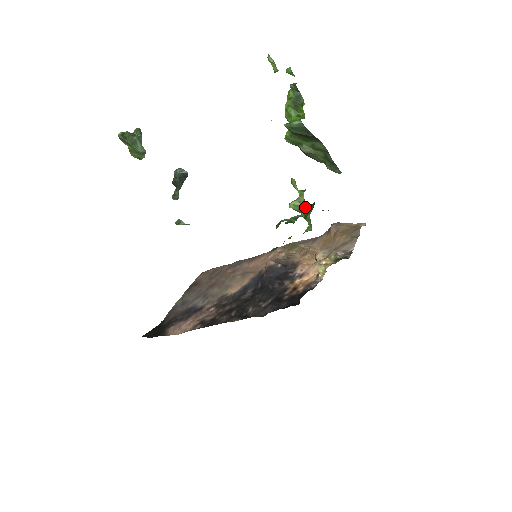
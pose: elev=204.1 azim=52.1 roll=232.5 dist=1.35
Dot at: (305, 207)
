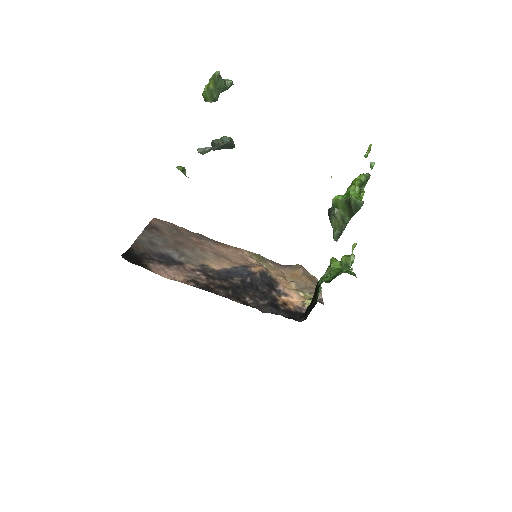
Dot at: (349, 265)
